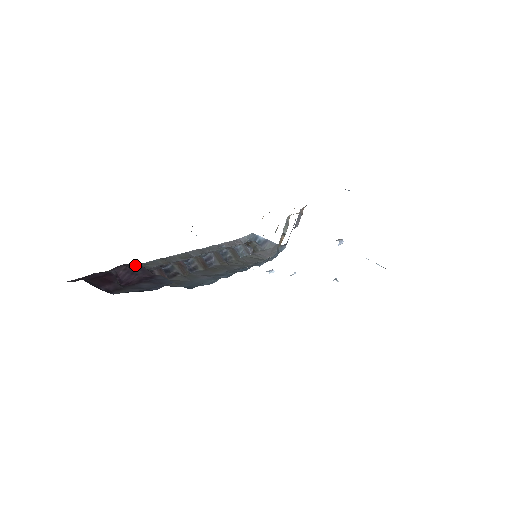
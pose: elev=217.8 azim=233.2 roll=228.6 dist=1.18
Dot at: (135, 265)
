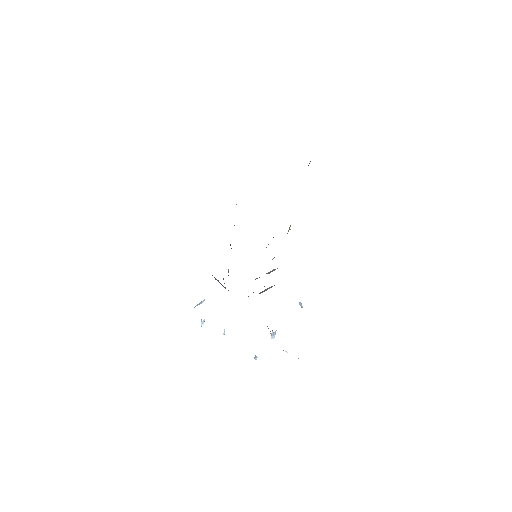
Dot at: occluded
